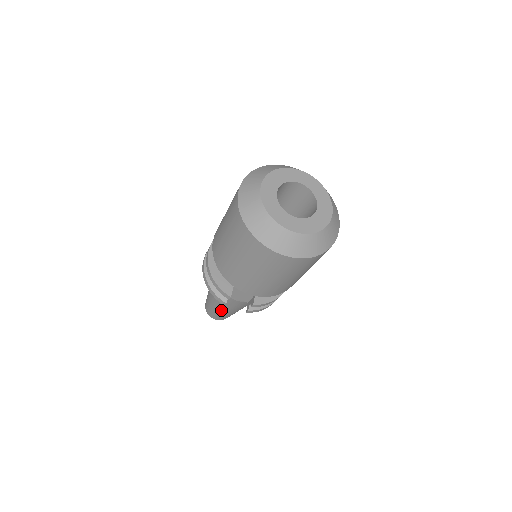
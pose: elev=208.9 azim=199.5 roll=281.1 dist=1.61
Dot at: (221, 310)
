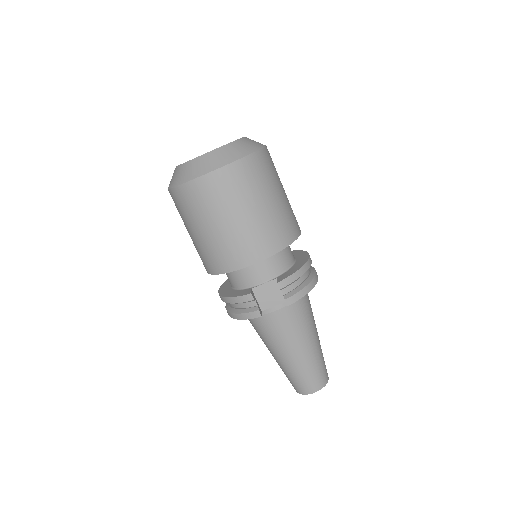
Dot at: (293, 358)
